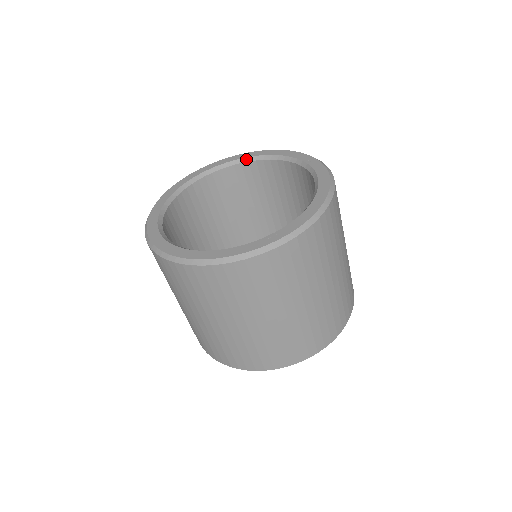
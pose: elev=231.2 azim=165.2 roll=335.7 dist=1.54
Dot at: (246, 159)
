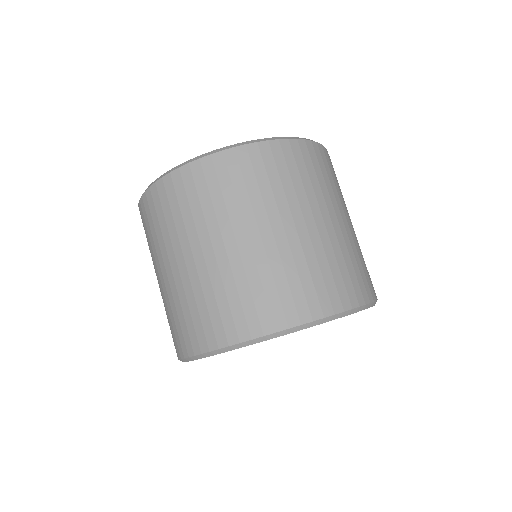
Dot at: occluded
